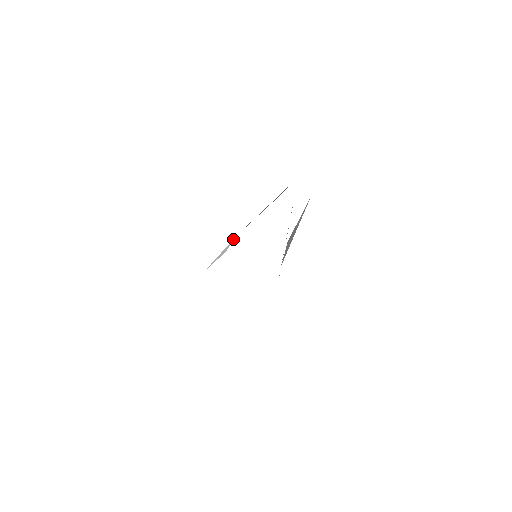
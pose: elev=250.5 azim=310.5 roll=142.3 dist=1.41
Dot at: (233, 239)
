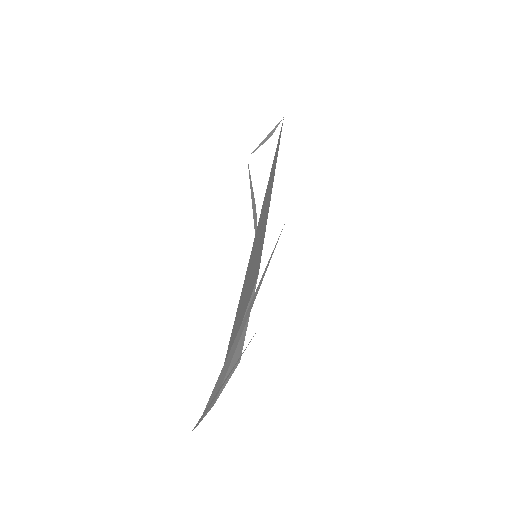
Dot at: (278, 123)
